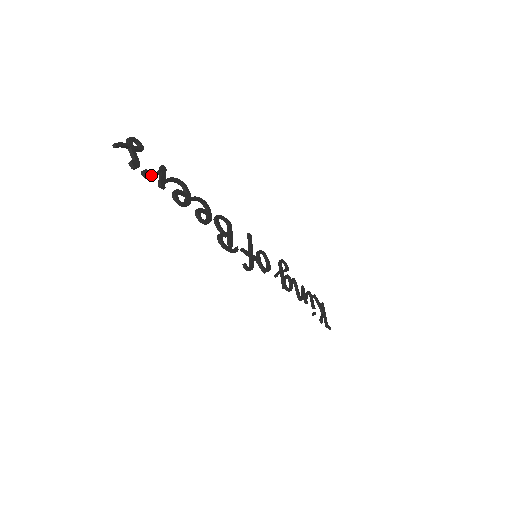
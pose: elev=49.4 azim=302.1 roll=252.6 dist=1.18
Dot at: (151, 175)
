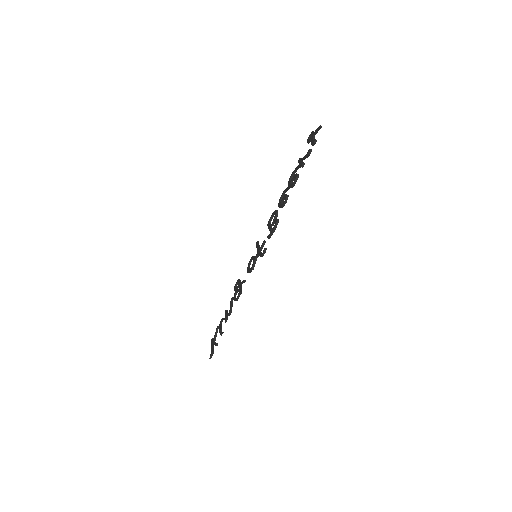
Dot at: (309, 155)
